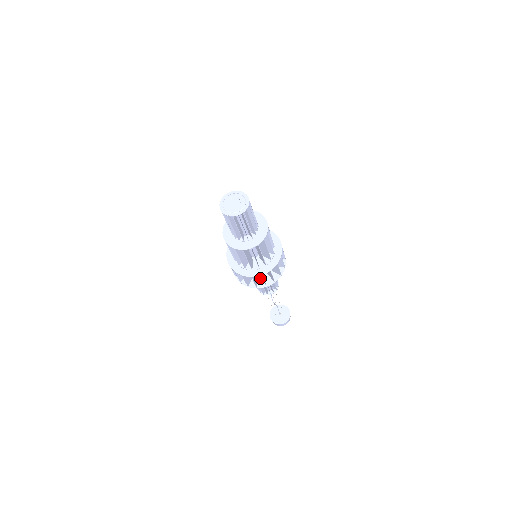
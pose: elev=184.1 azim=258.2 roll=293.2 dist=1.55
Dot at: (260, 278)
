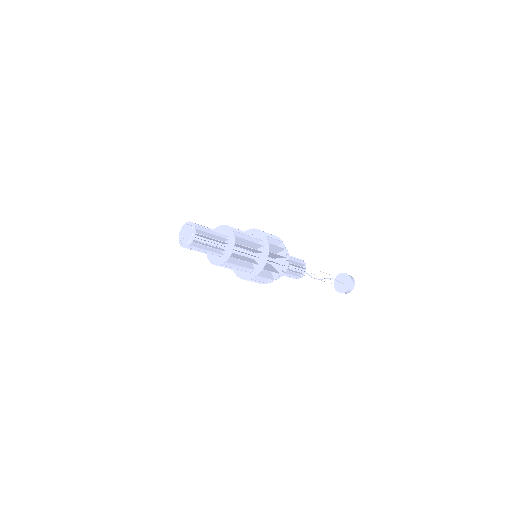
Dot at: occluded
